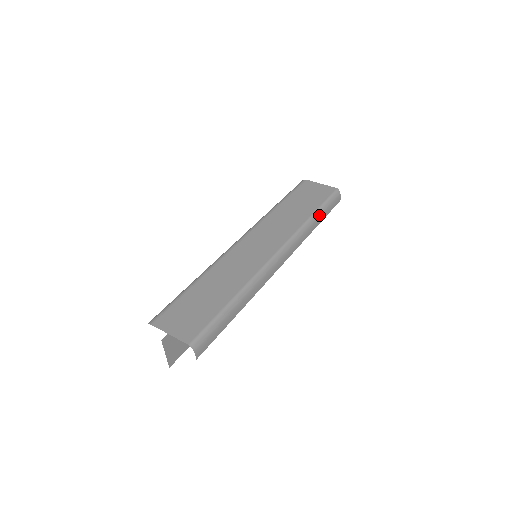
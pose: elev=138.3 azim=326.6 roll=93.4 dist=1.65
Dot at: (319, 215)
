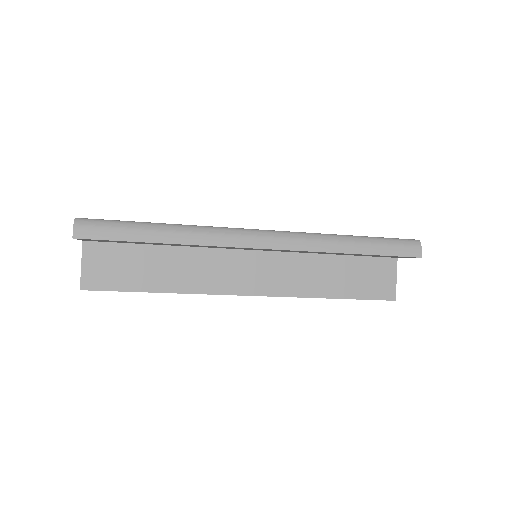
Dot at: (361, 242)
